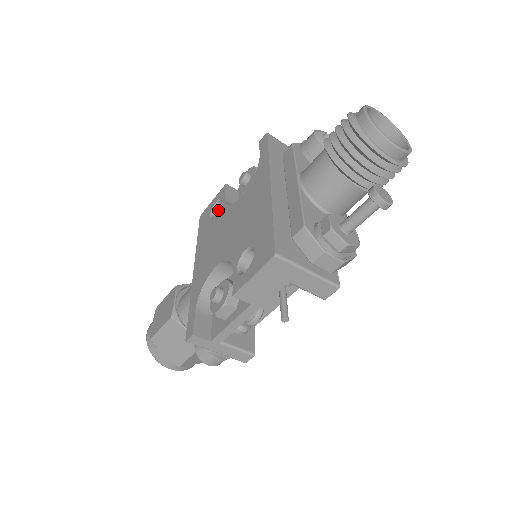
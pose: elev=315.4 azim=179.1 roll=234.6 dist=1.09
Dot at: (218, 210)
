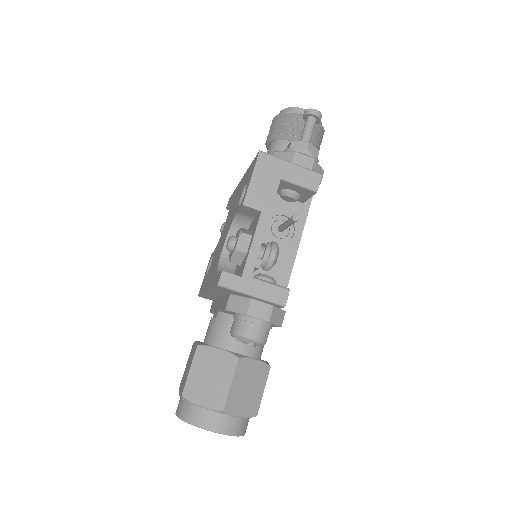
Dot at: occluded
